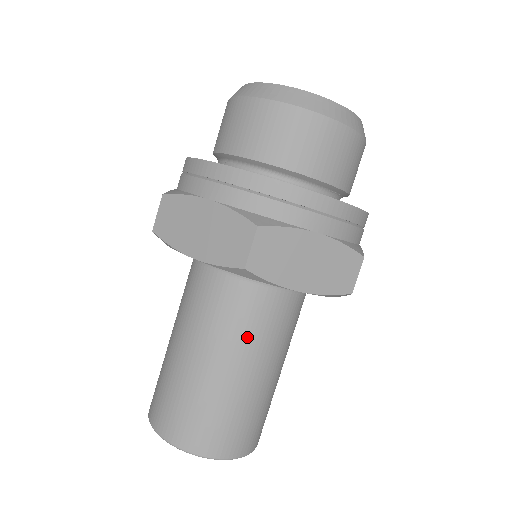
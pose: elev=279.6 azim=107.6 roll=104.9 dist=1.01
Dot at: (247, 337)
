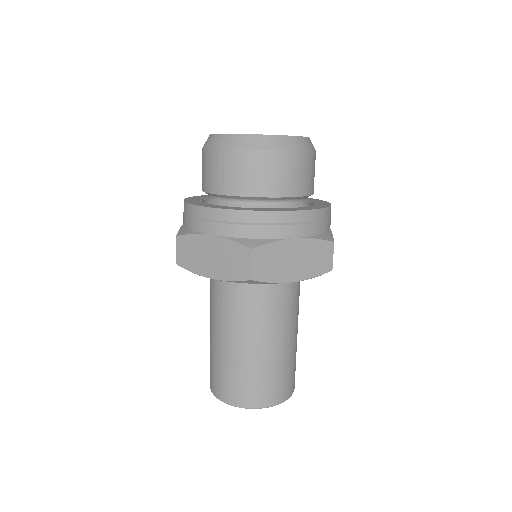
Dot at: (266, 320)
